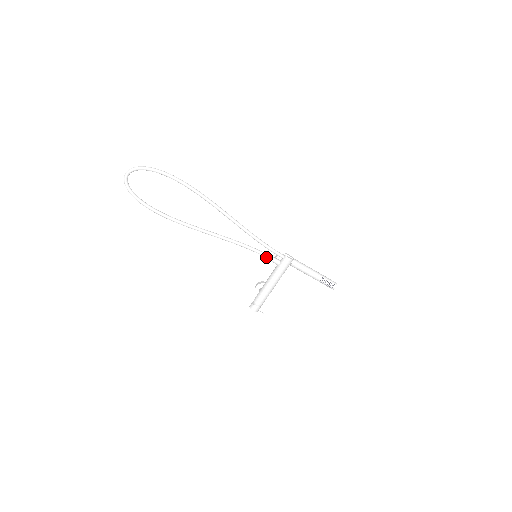
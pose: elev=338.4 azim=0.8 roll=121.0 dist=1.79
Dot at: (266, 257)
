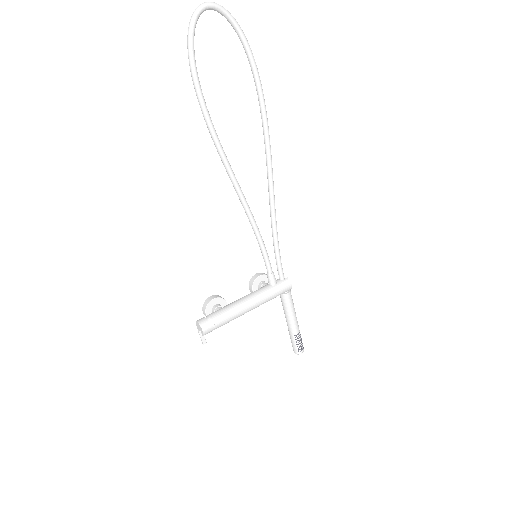
Dot at: (268, 265)
